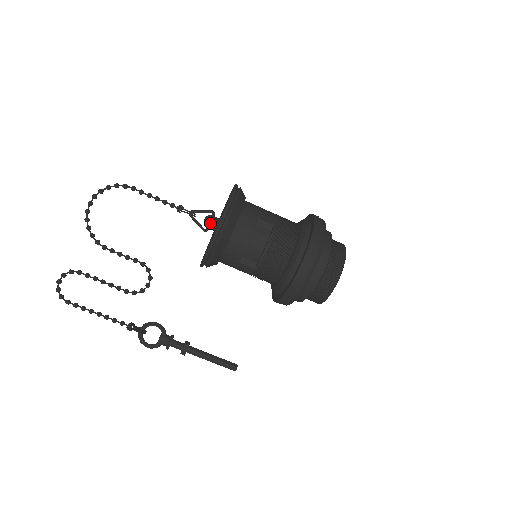
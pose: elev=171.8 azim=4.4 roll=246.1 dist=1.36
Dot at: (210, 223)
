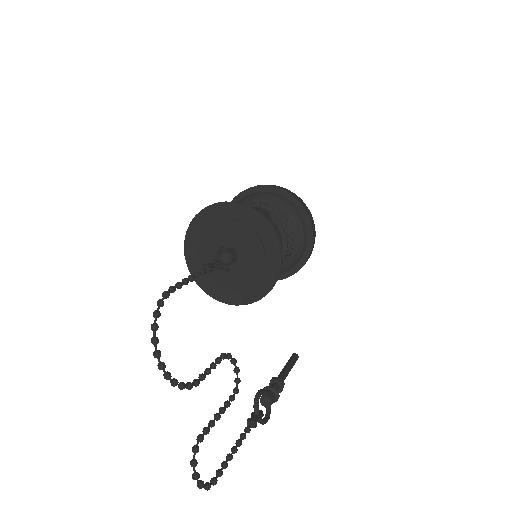
Dot at: (233, 257)
